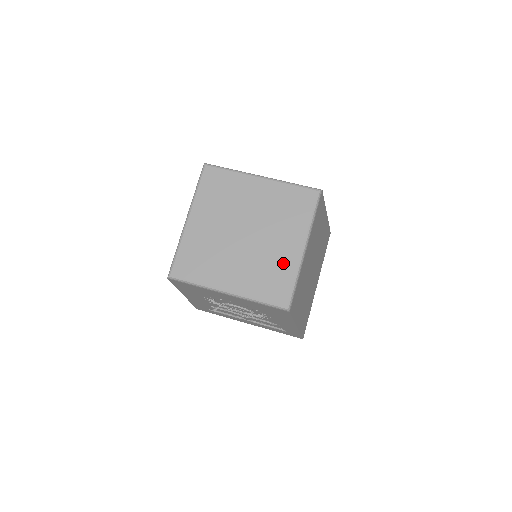
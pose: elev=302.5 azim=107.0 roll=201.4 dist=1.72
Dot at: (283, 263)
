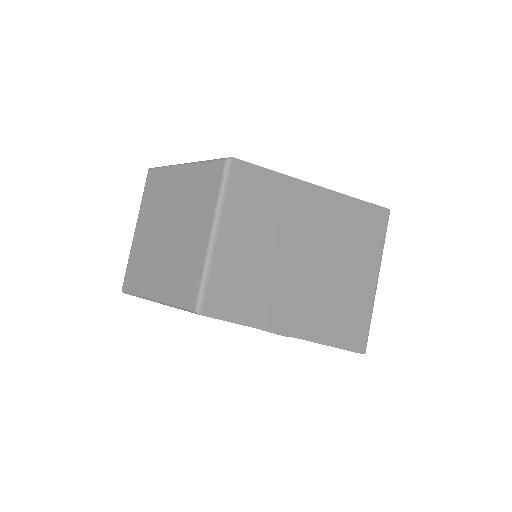
Dot at: (194, 257)
